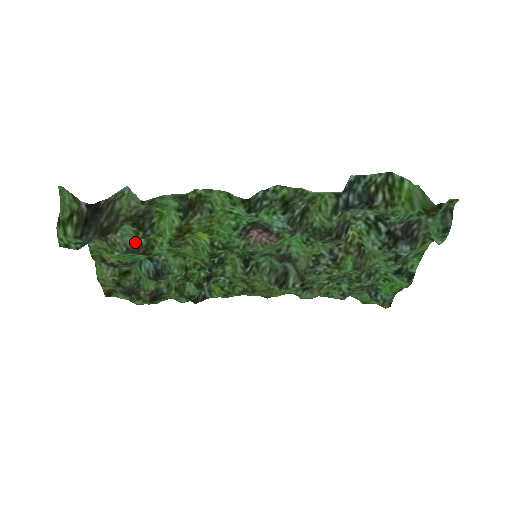
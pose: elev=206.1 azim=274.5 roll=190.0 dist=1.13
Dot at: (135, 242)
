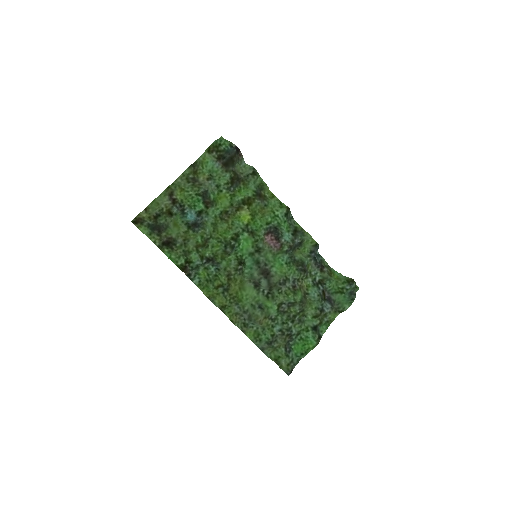
Dot at: (210, 194)
